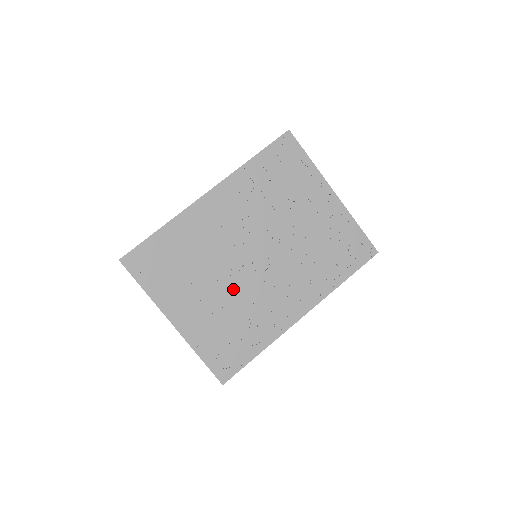
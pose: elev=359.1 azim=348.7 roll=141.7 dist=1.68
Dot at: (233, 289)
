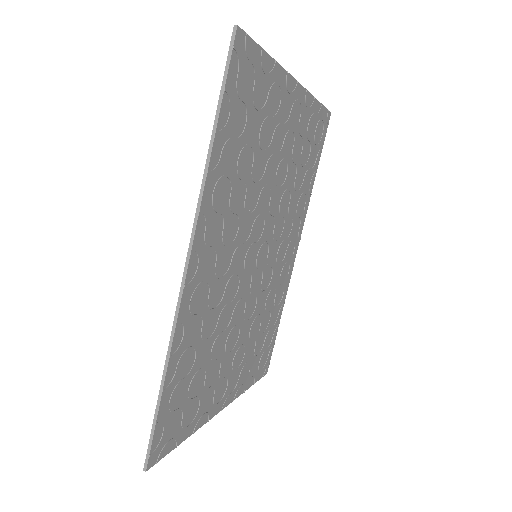
Dot at: (251, 312)
